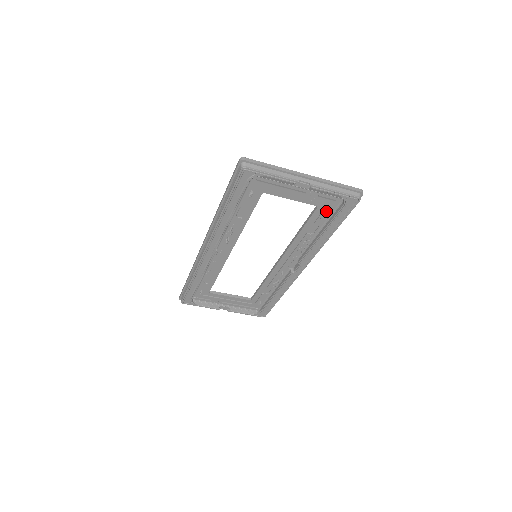
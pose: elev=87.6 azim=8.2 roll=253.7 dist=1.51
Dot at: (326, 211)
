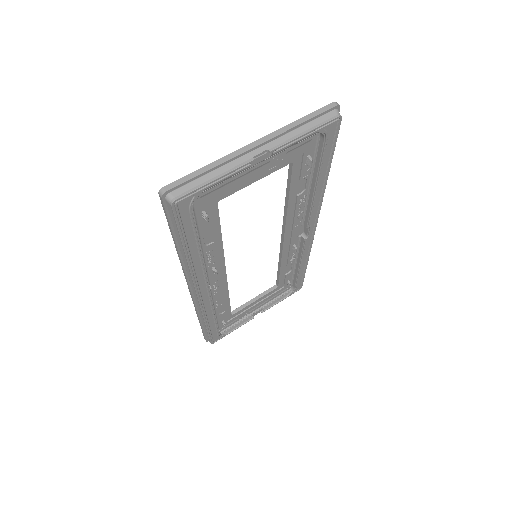
Dot at: (306, 159)
